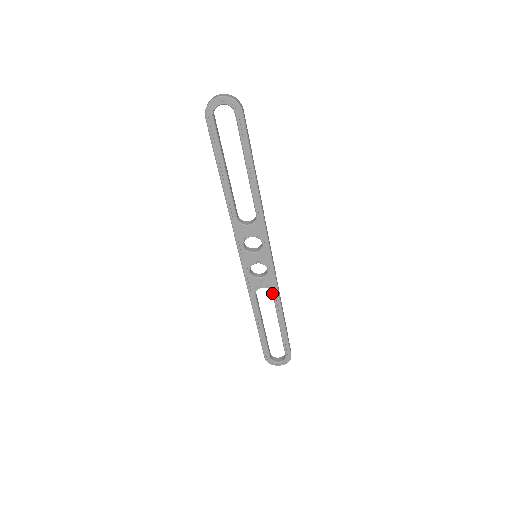
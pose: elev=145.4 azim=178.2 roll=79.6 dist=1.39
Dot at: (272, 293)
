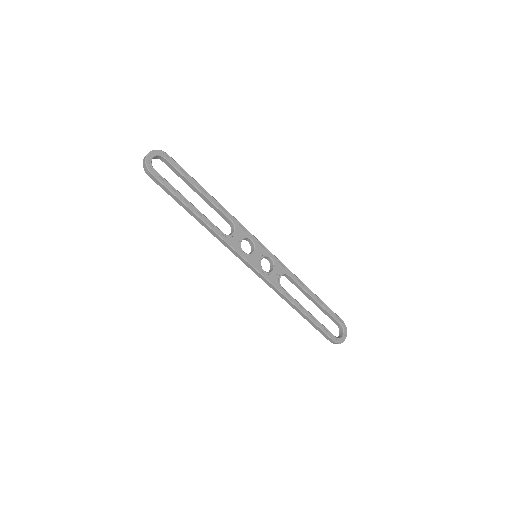
Dot at: (289, 276)
